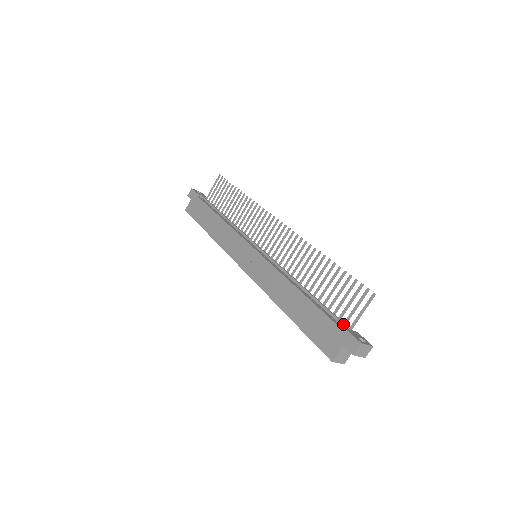
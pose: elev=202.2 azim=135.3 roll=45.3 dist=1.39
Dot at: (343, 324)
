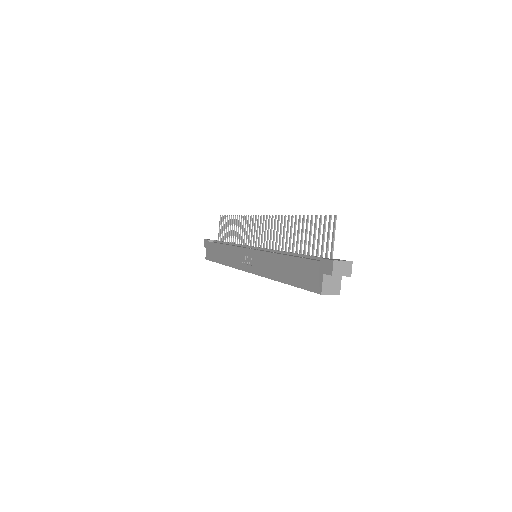
Dot at: occluded
